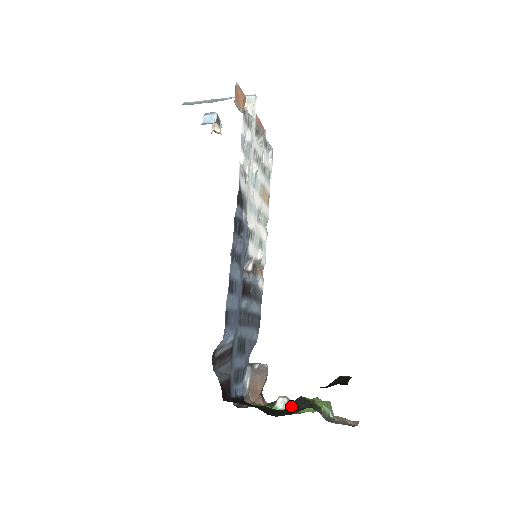
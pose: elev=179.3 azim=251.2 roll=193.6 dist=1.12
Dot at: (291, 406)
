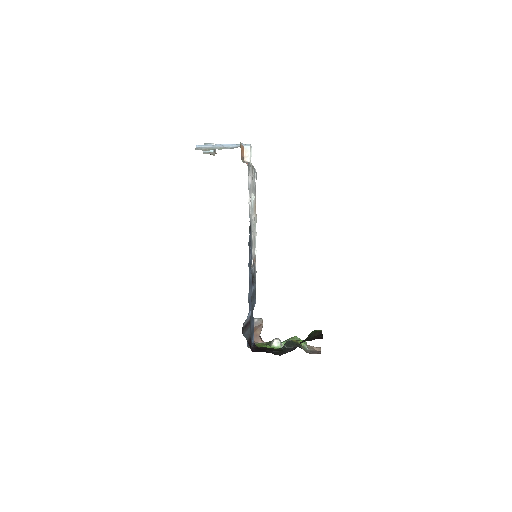
Dot at: (285, 346)
